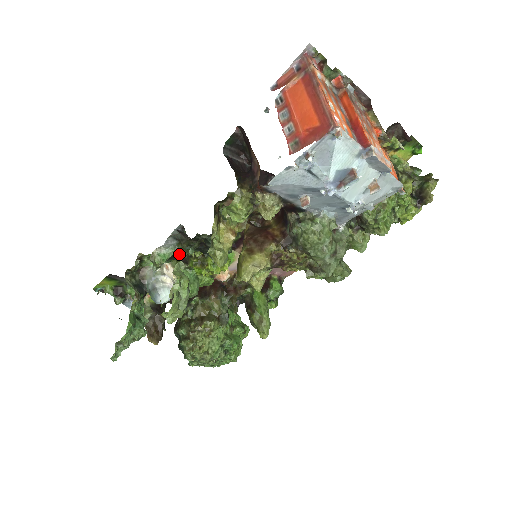
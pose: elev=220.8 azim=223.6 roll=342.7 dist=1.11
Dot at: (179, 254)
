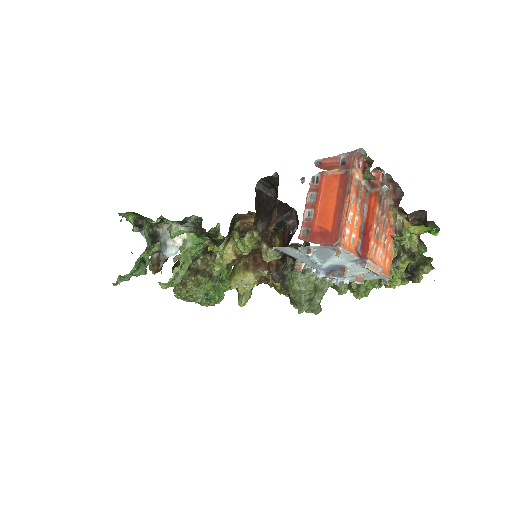
Dot at: occluded
